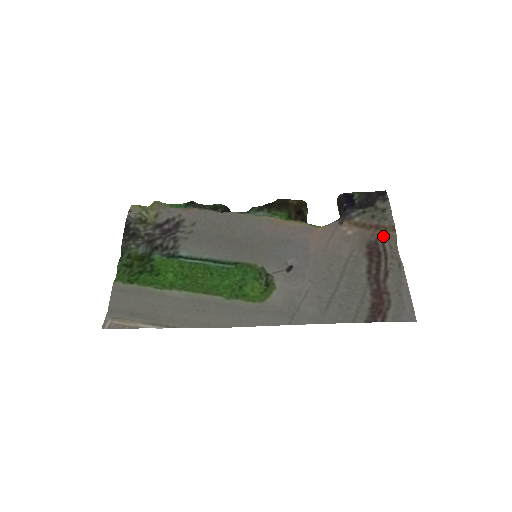
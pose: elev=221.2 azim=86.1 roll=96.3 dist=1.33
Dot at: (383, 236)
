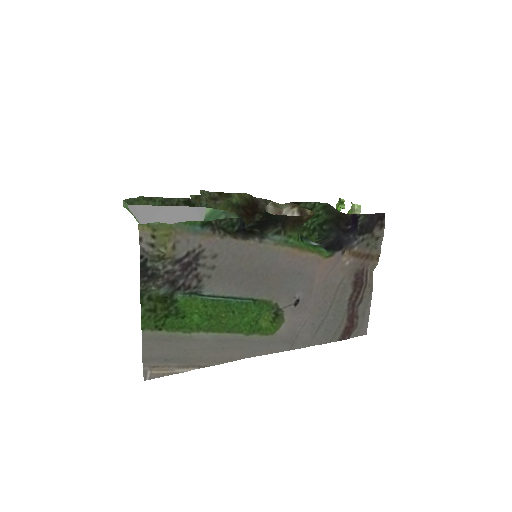
Dot at: (369, 265)
